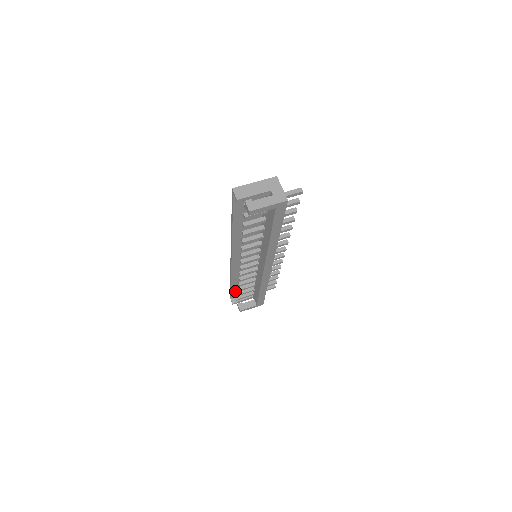
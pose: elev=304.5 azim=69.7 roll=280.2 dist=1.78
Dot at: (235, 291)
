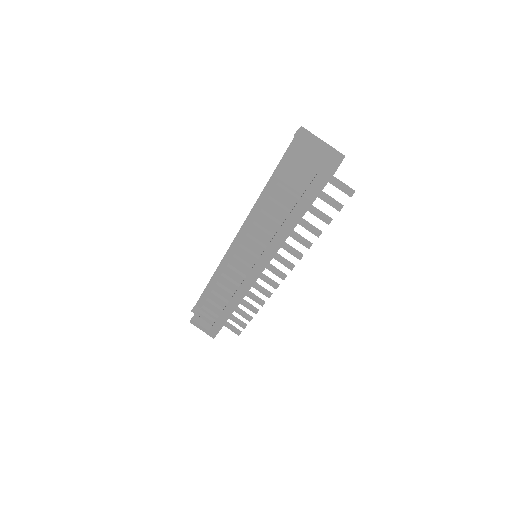
Dot at: (206, 298)
